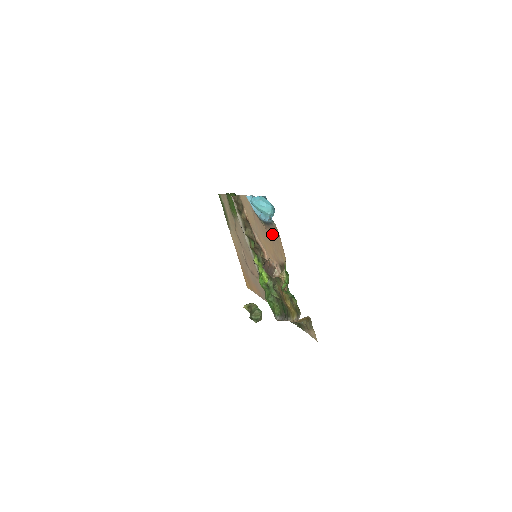
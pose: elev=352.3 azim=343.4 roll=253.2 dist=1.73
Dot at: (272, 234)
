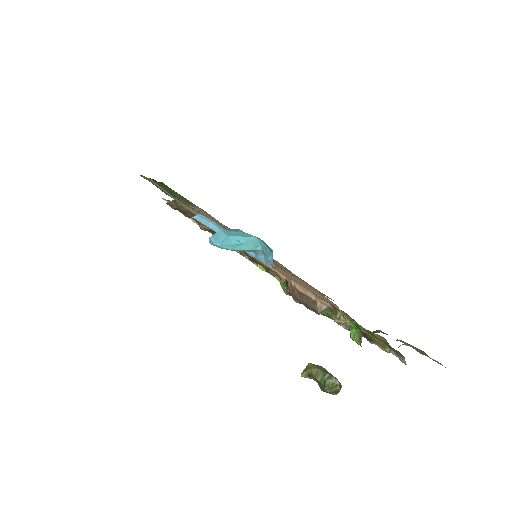
Dot at: occluded
